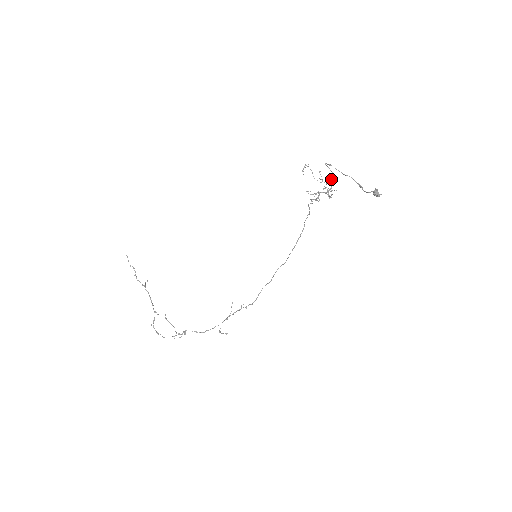
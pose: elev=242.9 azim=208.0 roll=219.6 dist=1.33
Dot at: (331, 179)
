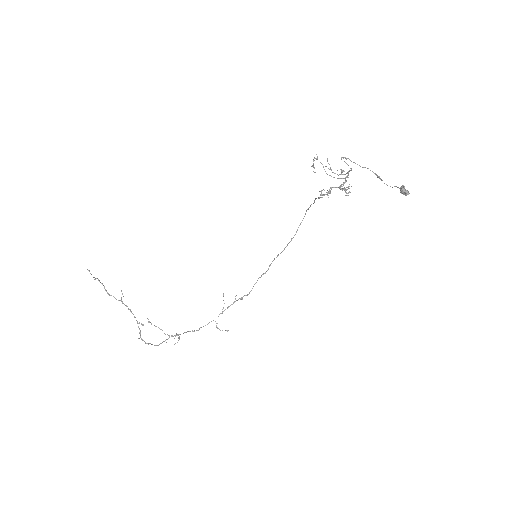
Dot at: (346, 173)
